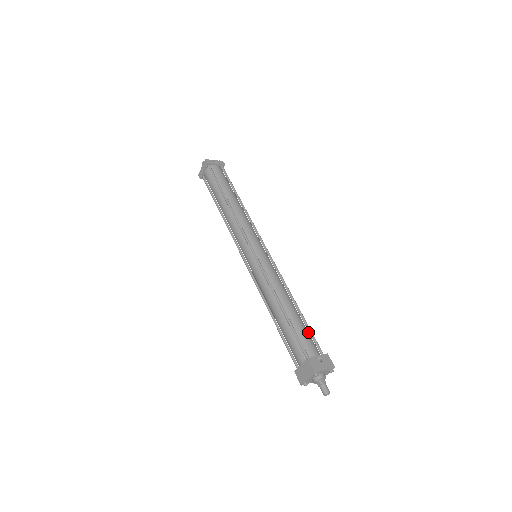
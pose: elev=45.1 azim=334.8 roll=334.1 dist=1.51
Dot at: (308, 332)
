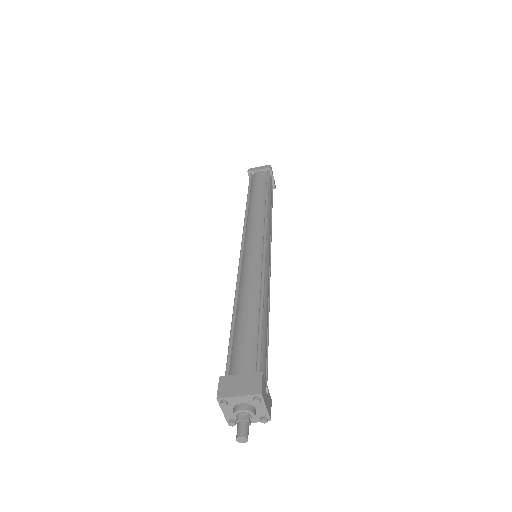
Dot at: occluded
